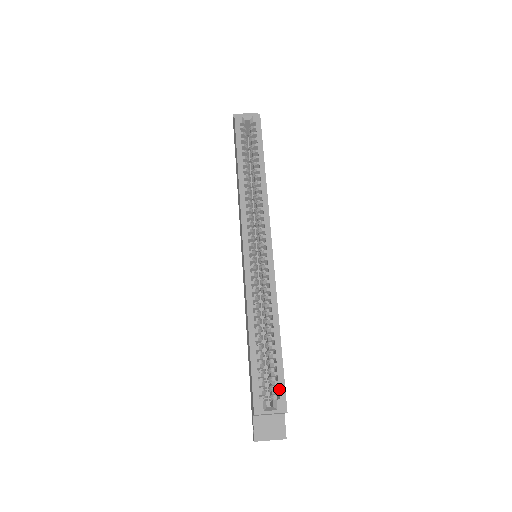
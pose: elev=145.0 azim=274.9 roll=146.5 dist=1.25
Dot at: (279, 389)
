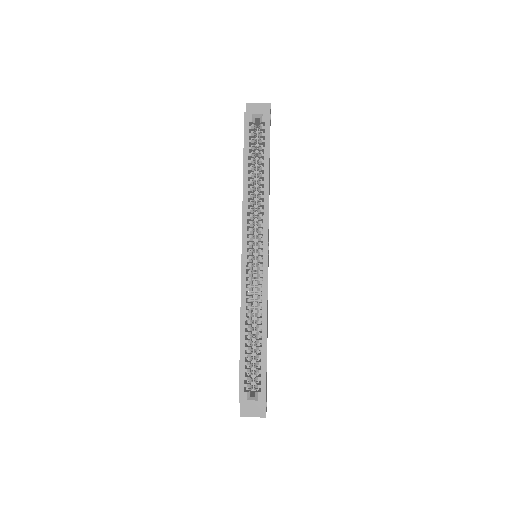
Dot at: (261, 384)
